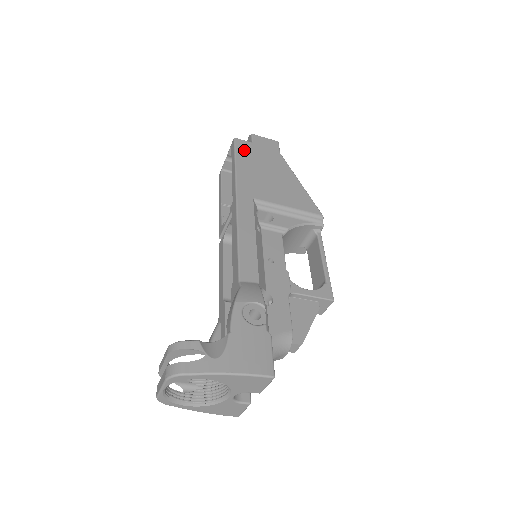
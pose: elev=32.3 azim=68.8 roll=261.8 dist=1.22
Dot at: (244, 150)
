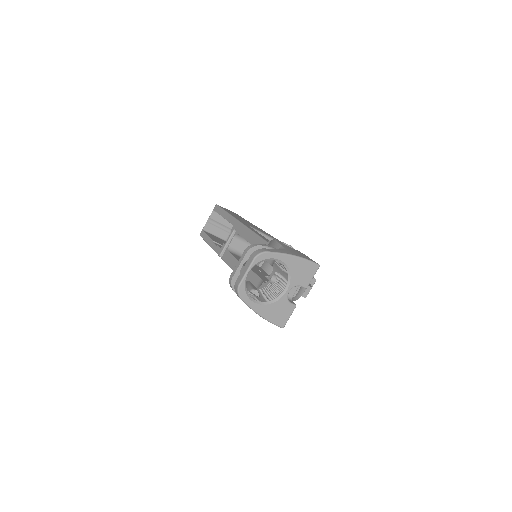
Dot at: occluded
